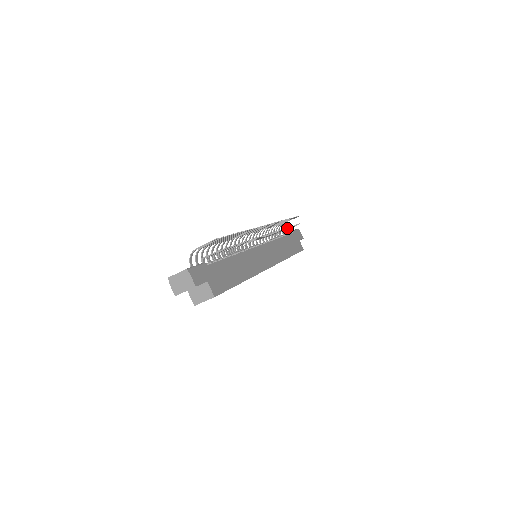
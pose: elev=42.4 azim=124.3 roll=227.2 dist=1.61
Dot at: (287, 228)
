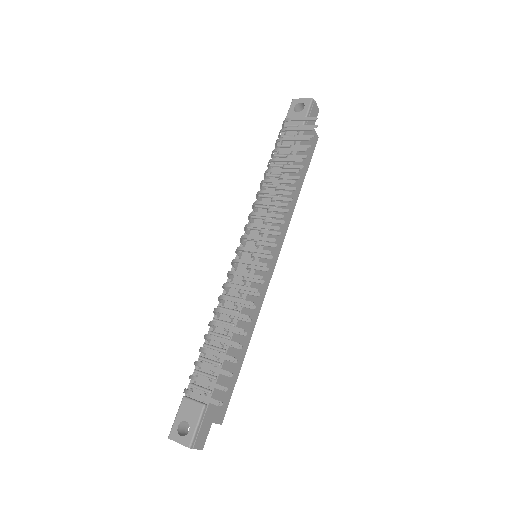
Dot at: (298, 167)
